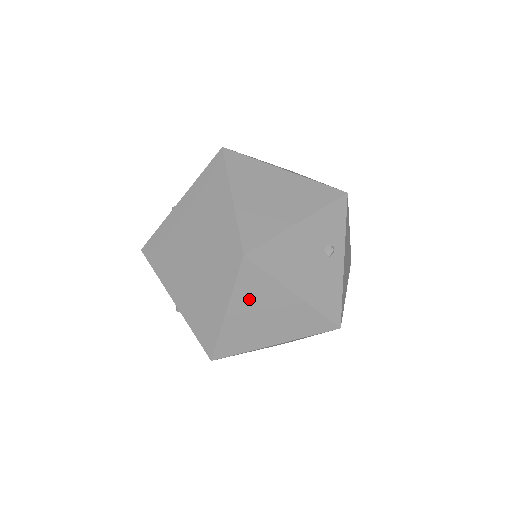
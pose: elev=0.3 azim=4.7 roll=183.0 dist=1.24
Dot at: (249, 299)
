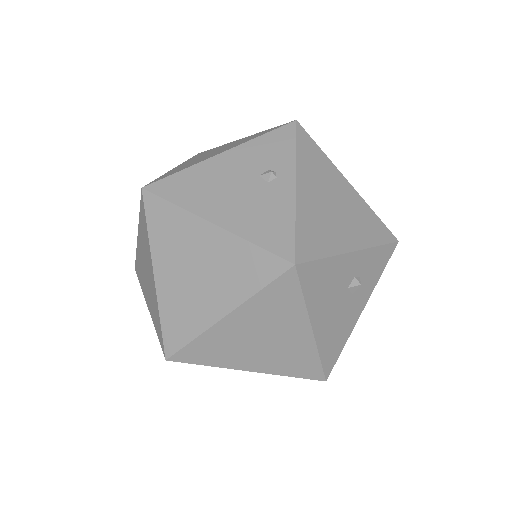
Dot at: (168, 247)
